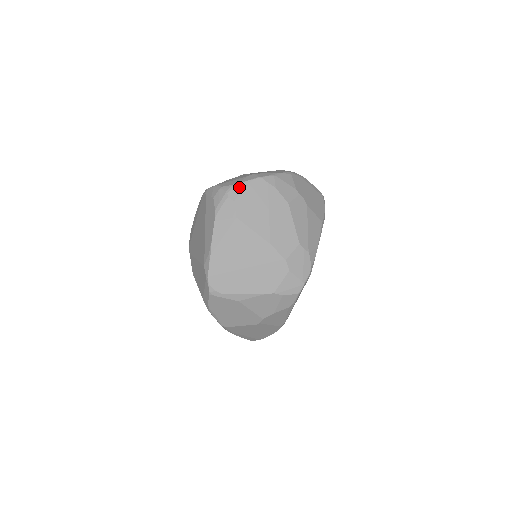
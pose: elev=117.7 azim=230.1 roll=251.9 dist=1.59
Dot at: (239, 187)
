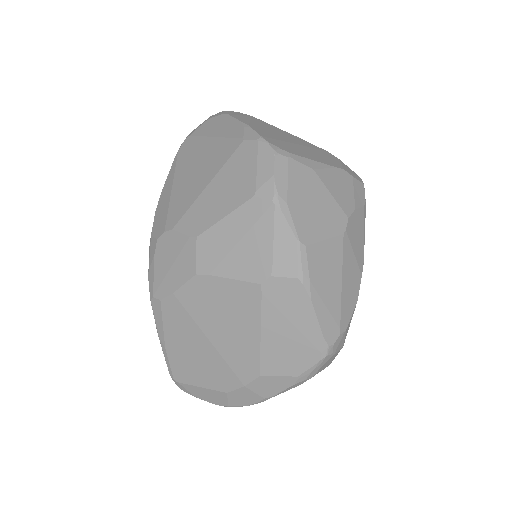
Dot at: occluded
